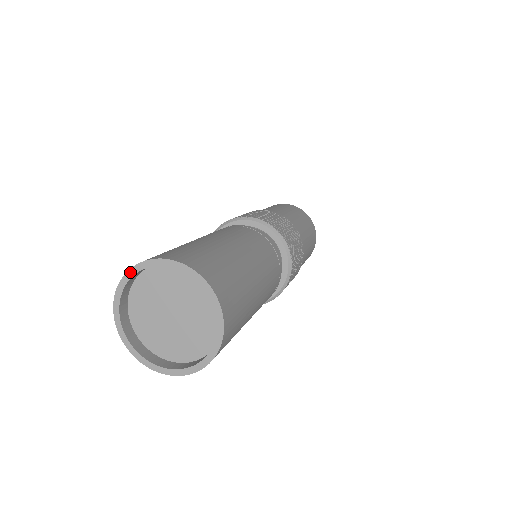
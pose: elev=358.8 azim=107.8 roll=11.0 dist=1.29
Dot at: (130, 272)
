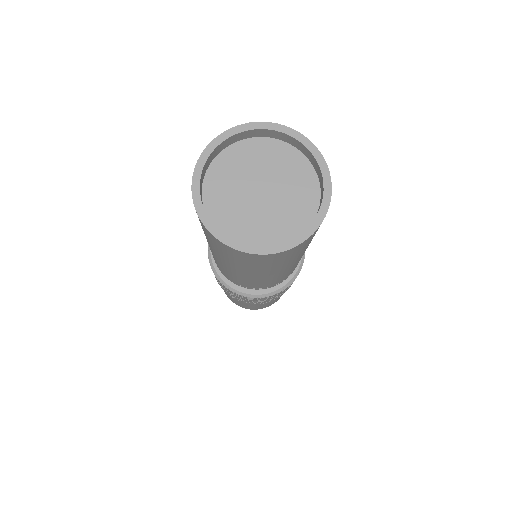
Dot at: (221, 136)
